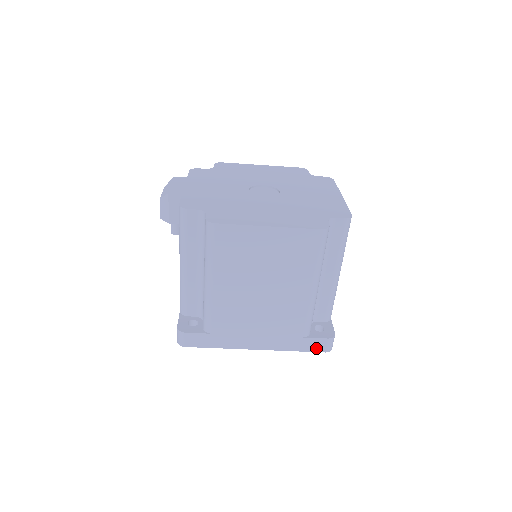
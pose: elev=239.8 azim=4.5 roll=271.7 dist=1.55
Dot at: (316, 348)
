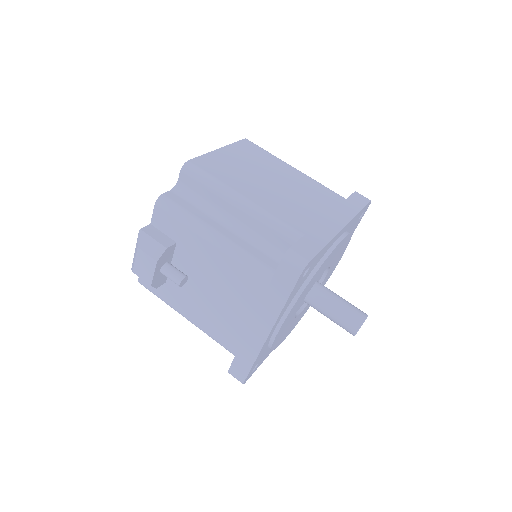
Dot at: (363, 202)
